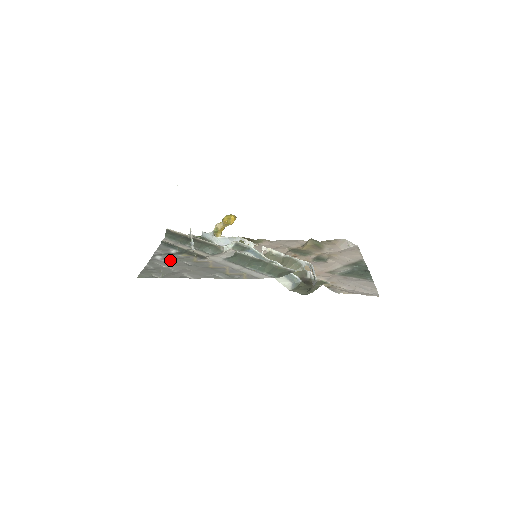
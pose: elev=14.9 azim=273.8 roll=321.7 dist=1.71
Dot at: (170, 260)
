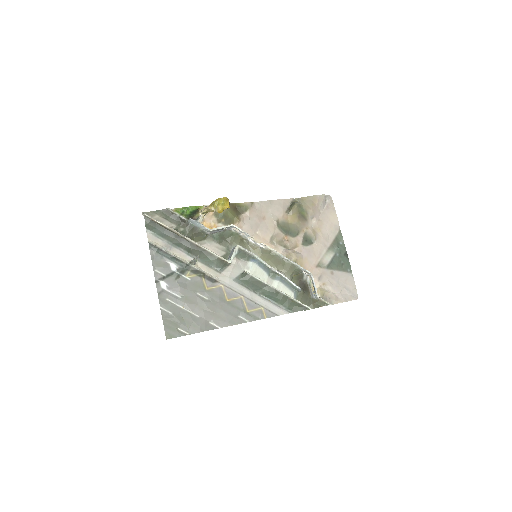
Dot at: (181, 292)
